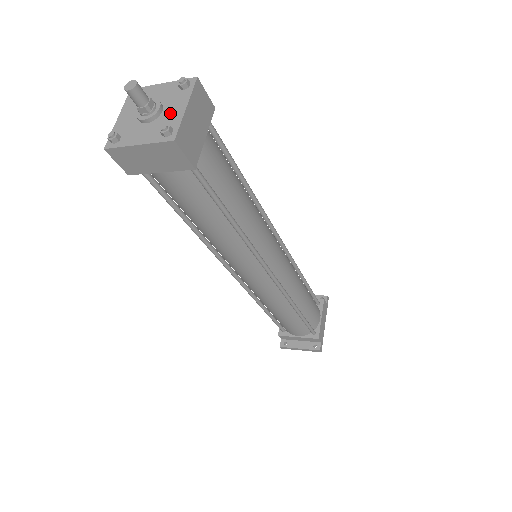
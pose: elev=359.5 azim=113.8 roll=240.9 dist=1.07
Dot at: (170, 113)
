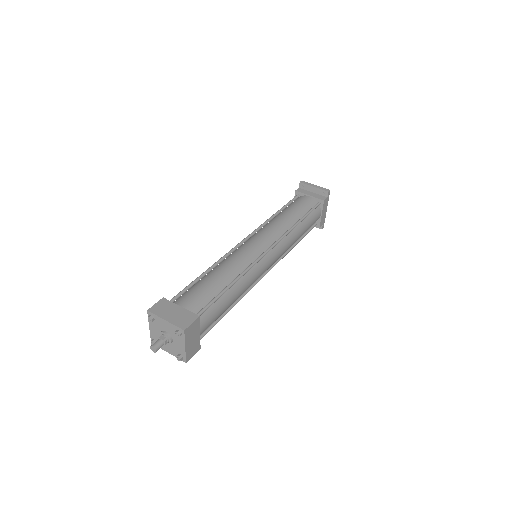
Dot at: (178, 345)
